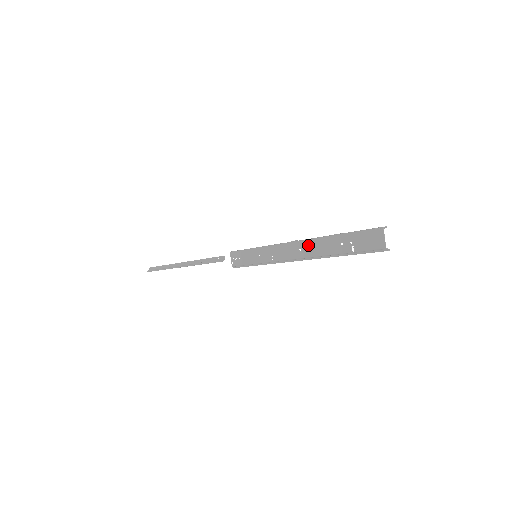
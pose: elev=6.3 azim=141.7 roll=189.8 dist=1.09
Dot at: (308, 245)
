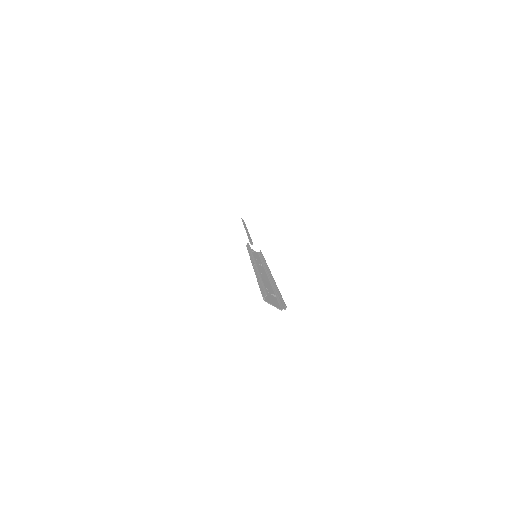
Dot at: occluded
